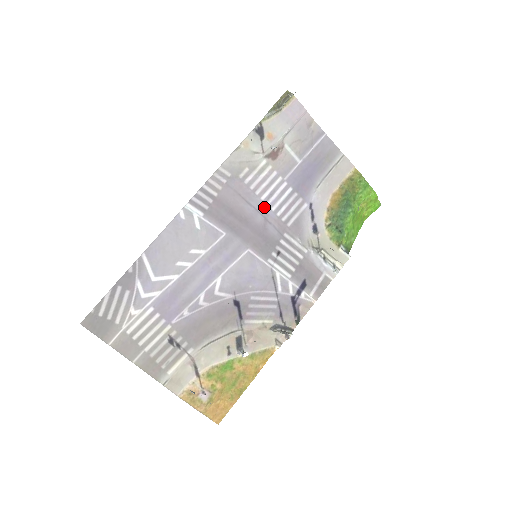
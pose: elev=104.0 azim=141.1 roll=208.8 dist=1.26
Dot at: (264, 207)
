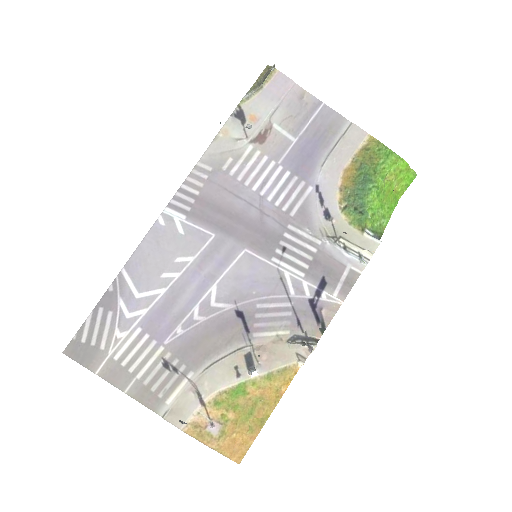
Dot at: (258, 198)
